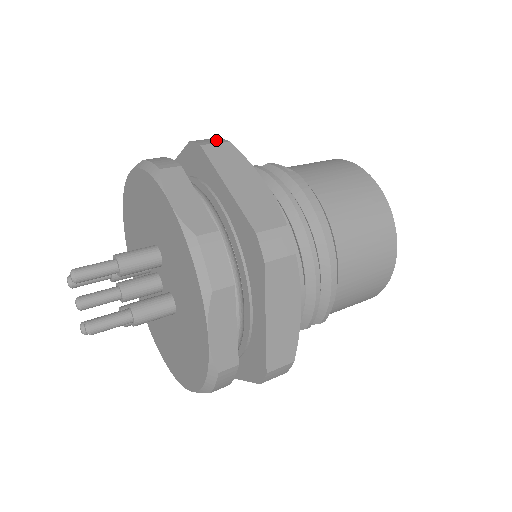
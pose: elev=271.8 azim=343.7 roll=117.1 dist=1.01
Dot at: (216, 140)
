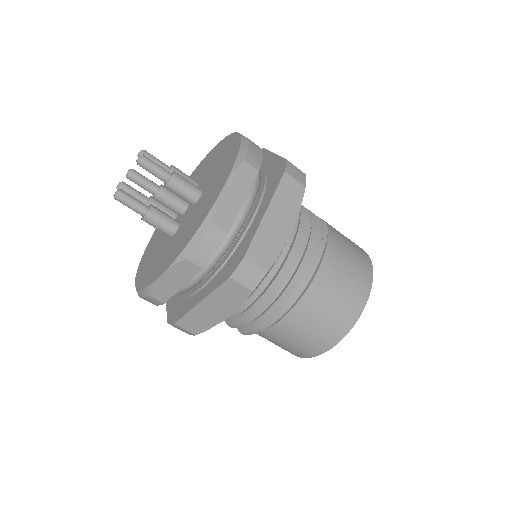
Dot at: (300, 177)
